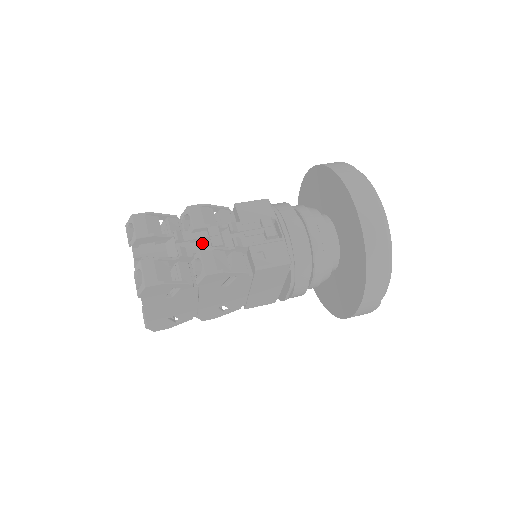
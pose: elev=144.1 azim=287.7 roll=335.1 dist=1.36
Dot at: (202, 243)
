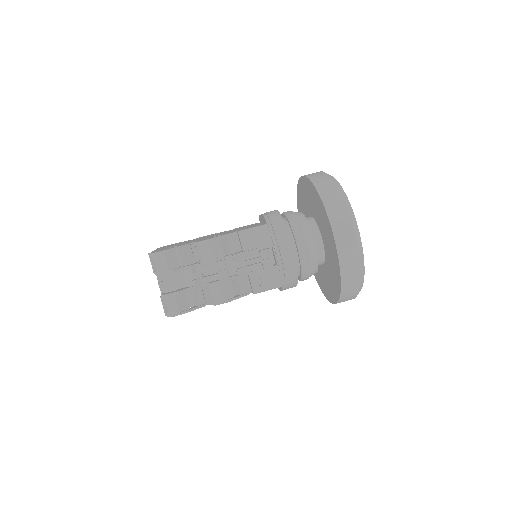
Dot at: (212, 271)
